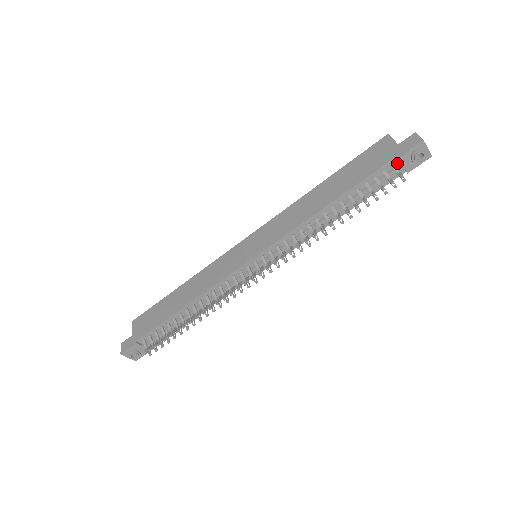
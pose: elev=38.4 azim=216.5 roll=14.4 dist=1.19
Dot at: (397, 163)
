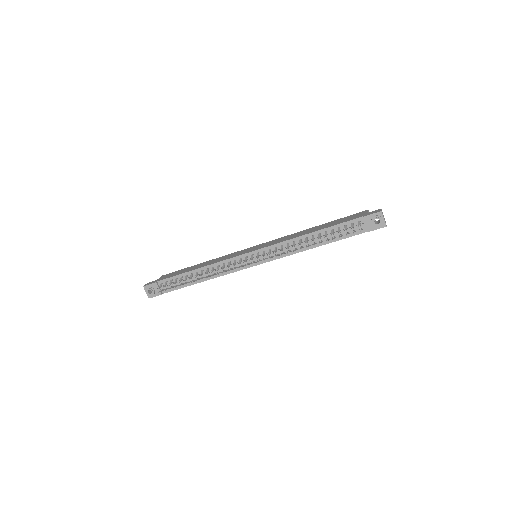
Dot at: (362, 222)
